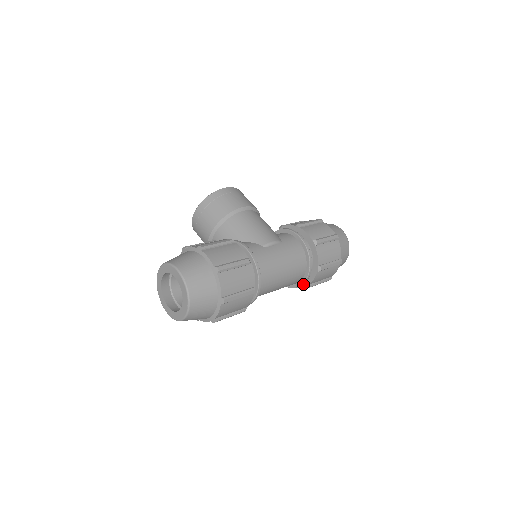
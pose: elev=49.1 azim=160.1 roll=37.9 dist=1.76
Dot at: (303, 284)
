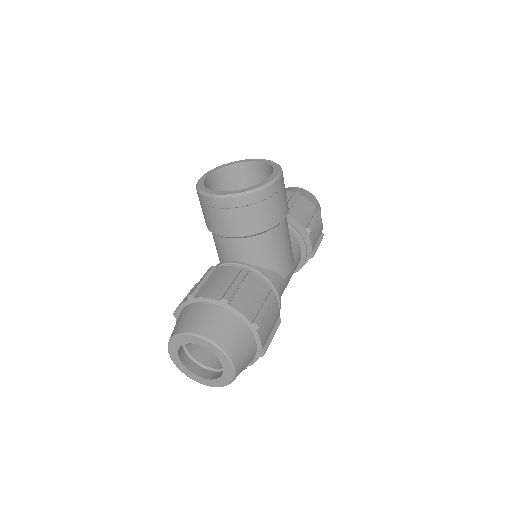
Dot at: occluded
